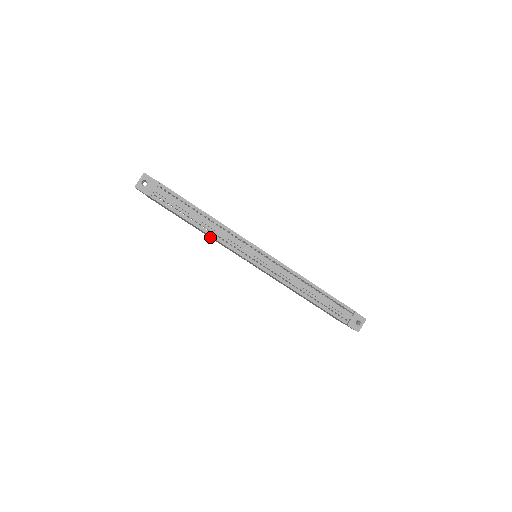
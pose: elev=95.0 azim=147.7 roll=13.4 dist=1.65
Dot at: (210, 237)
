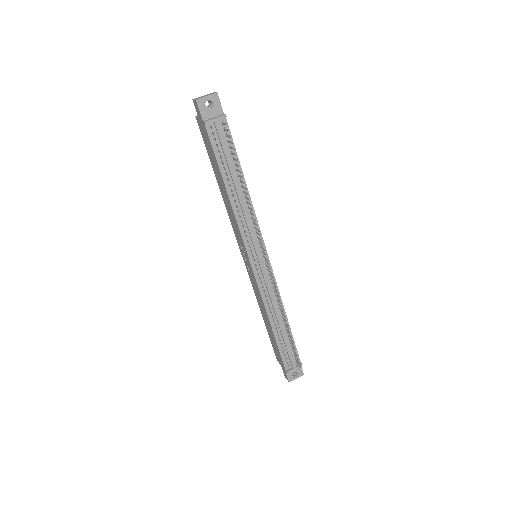
Dot at: (226, 205)
